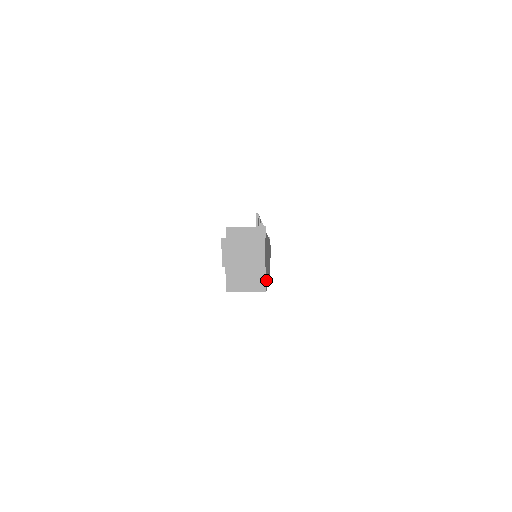
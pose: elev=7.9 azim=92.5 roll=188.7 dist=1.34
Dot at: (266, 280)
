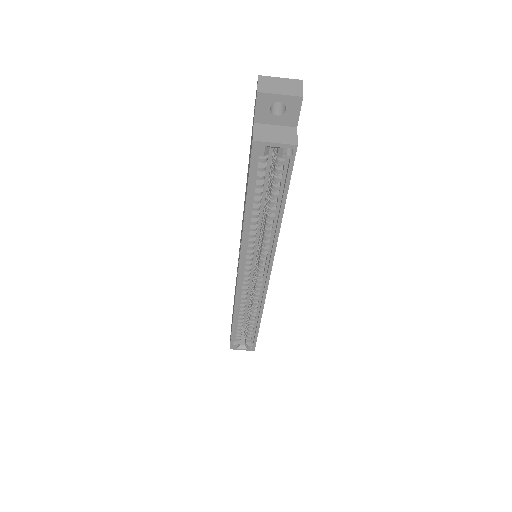
Dot at: occluded
